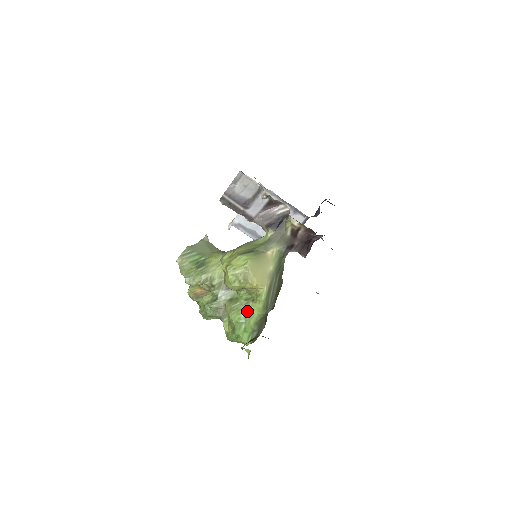
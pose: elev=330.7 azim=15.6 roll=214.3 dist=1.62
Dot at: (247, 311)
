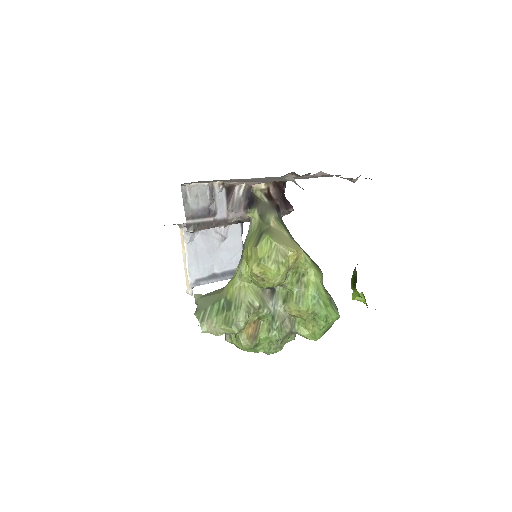
Dot at: (310, 287)
